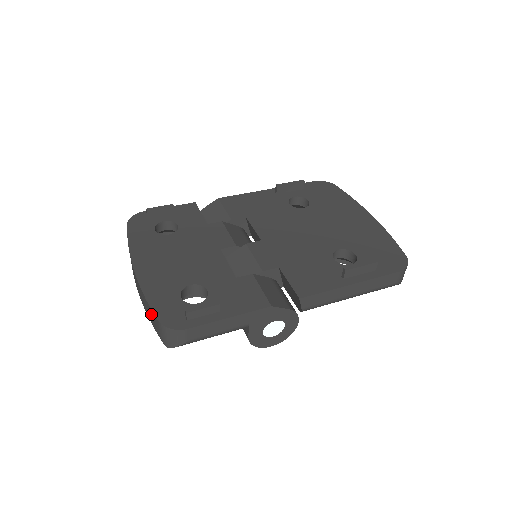
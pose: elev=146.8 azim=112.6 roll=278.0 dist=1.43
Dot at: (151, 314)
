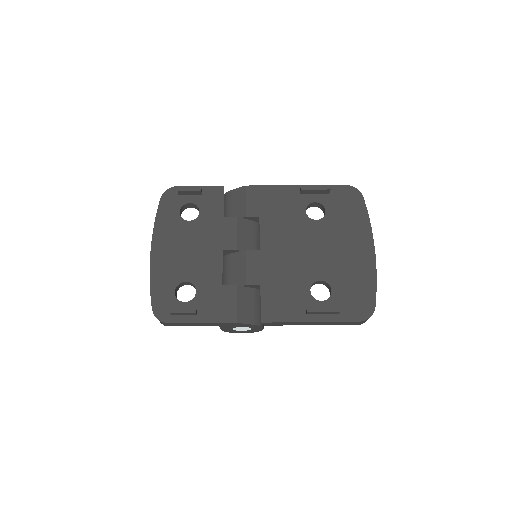
Dot at: occluded
